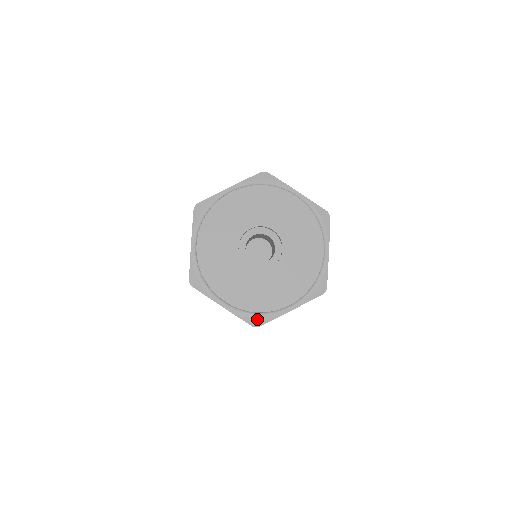
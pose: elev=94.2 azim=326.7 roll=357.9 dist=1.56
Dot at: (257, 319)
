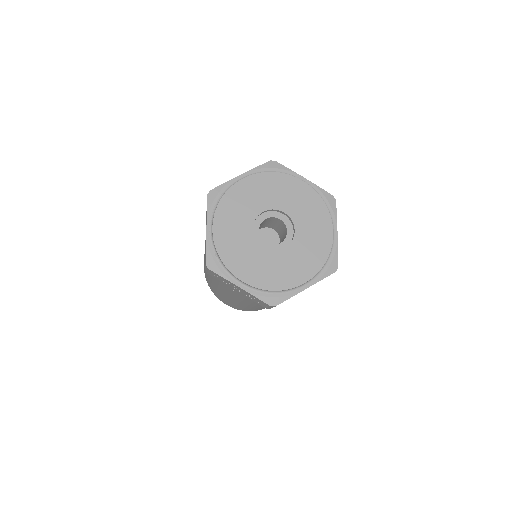
Dot at: (274, 298)
